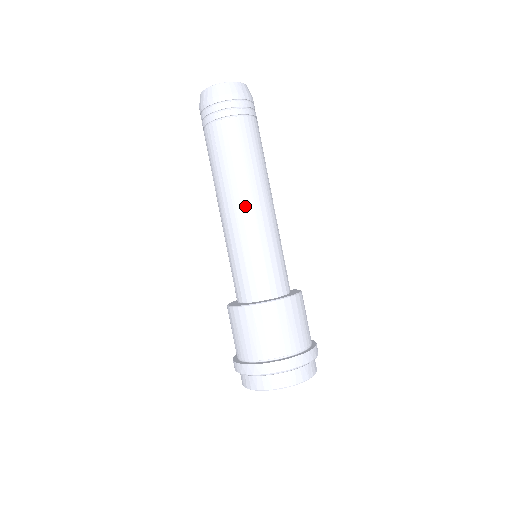
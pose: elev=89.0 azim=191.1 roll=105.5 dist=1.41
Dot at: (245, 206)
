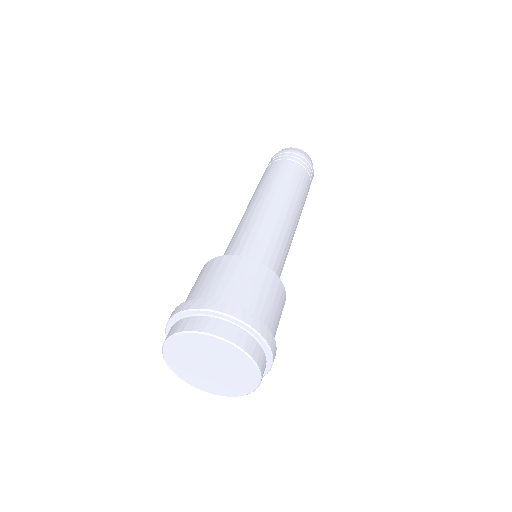
Dot at: (256, 203)
